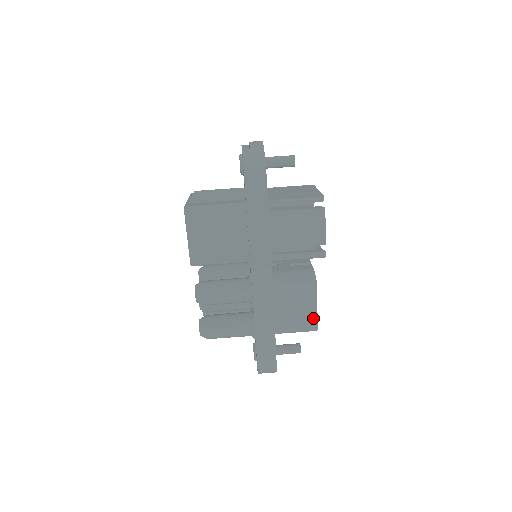
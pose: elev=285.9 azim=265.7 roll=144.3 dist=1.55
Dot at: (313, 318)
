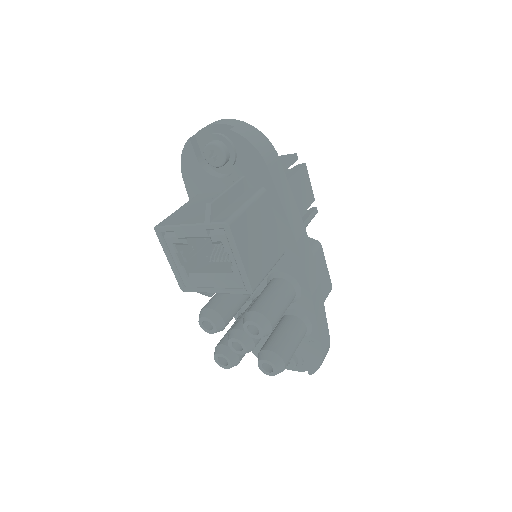
Dot at: (328, 279)
